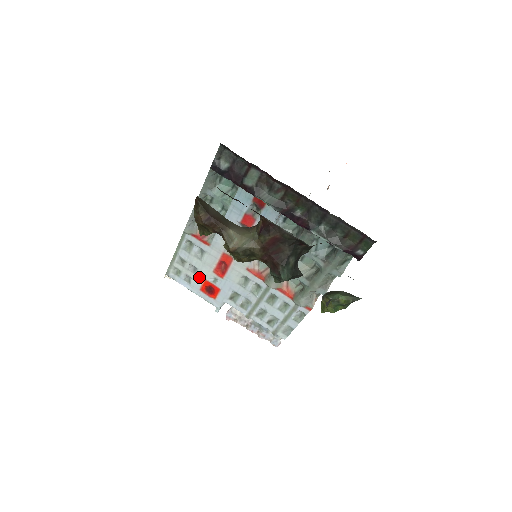
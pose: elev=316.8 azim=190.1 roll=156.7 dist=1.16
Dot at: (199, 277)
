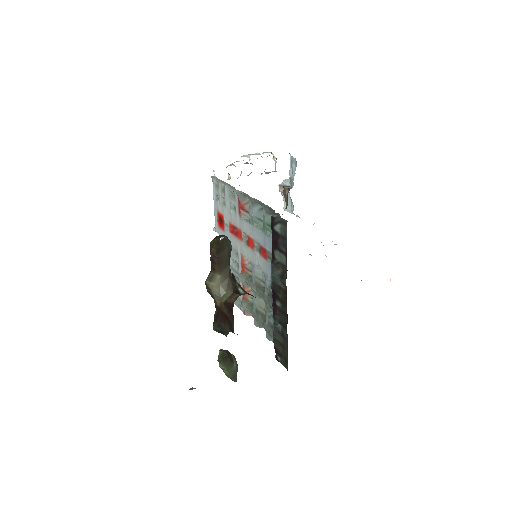
Dot at: (222, 209)
